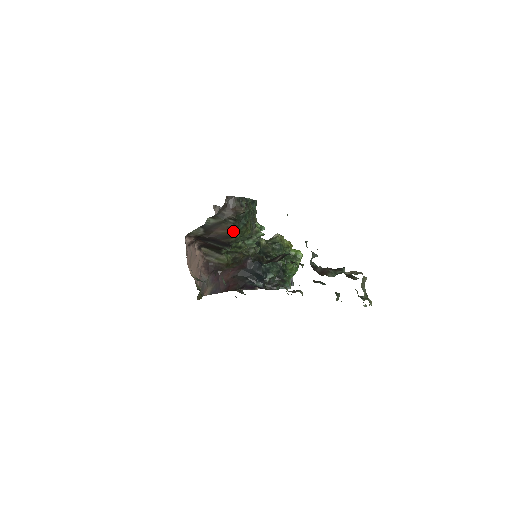
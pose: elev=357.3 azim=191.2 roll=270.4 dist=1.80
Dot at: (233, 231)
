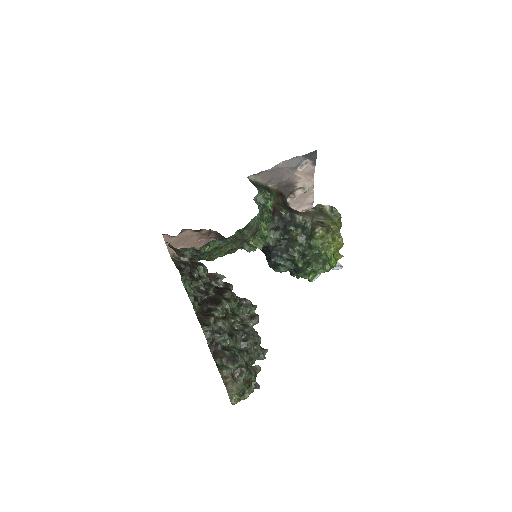
Dot at: (190, 258)
